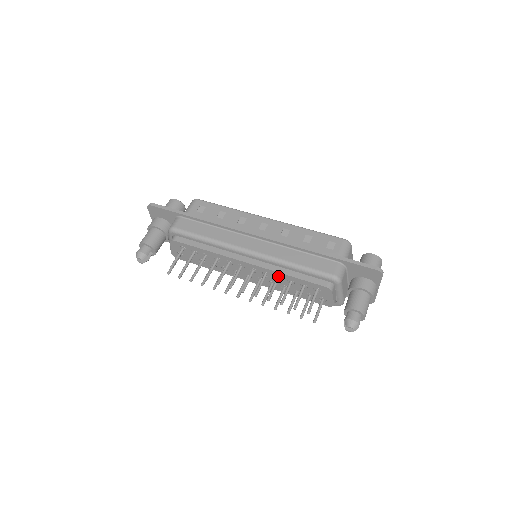
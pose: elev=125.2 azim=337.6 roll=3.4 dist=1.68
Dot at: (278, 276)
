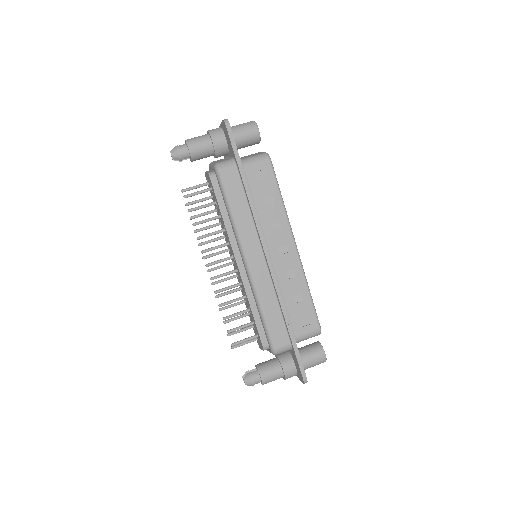
Dot at: (246, 297)
